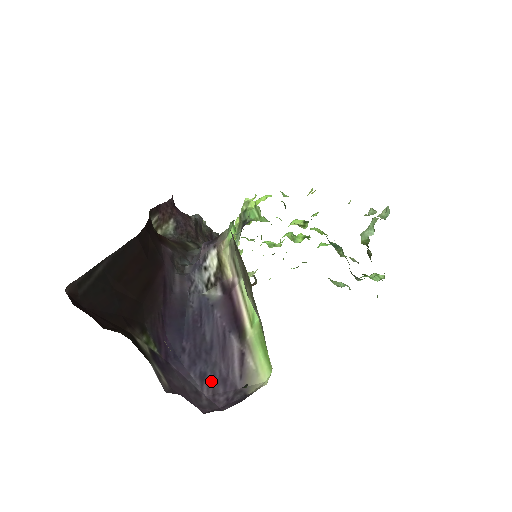
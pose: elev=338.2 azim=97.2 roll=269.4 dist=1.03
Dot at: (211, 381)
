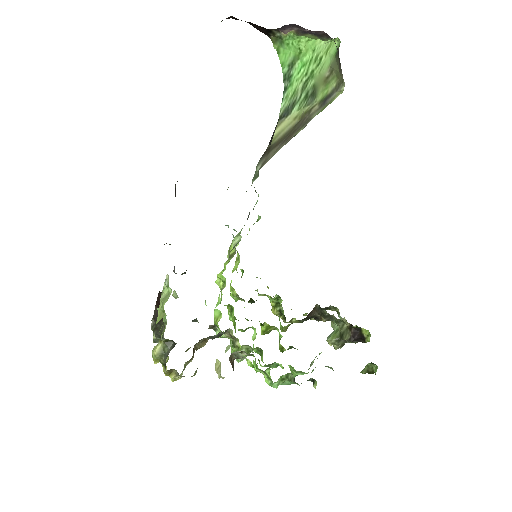
Dot at: occluded
